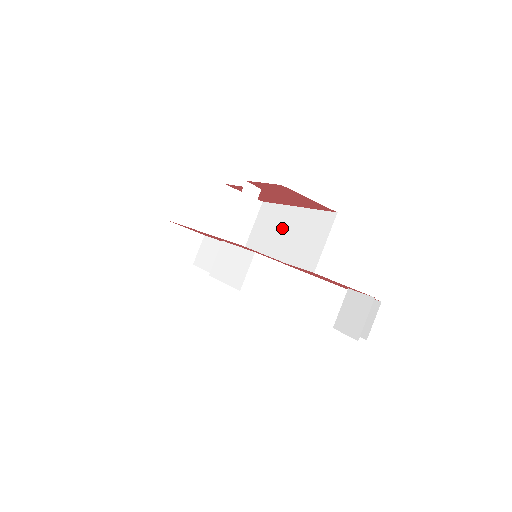
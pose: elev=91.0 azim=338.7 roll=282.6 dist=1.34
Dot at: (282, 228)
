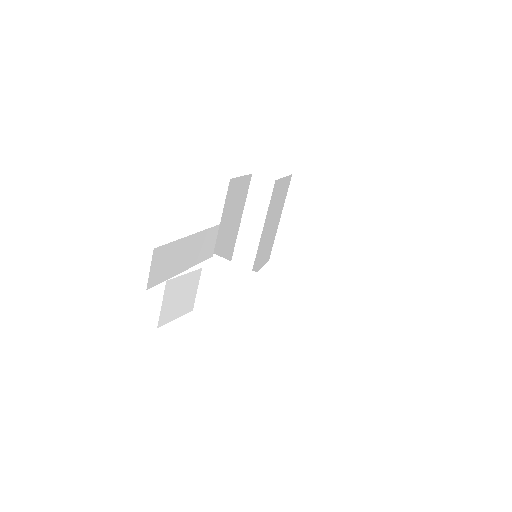
Dot at: occluded
